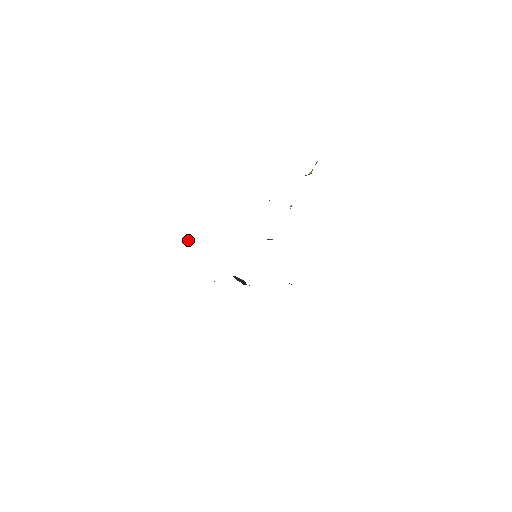
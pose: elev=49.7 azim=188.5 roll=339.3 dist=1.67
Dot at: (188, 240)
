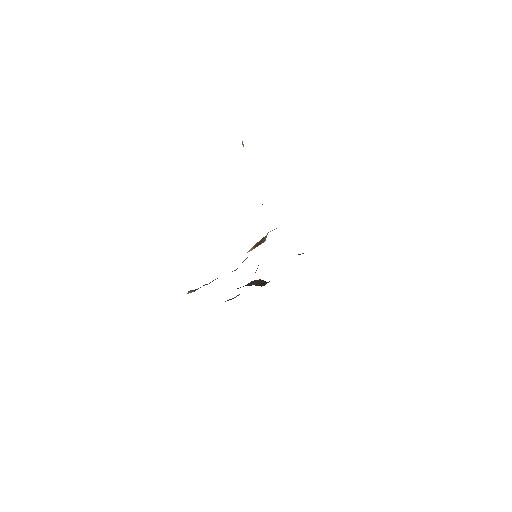
Dot at: (189, 292)
